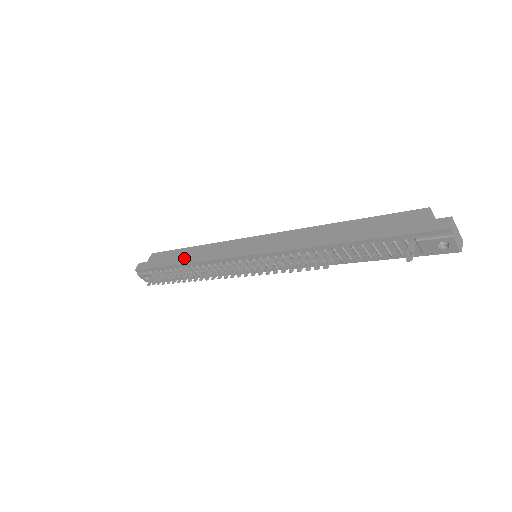
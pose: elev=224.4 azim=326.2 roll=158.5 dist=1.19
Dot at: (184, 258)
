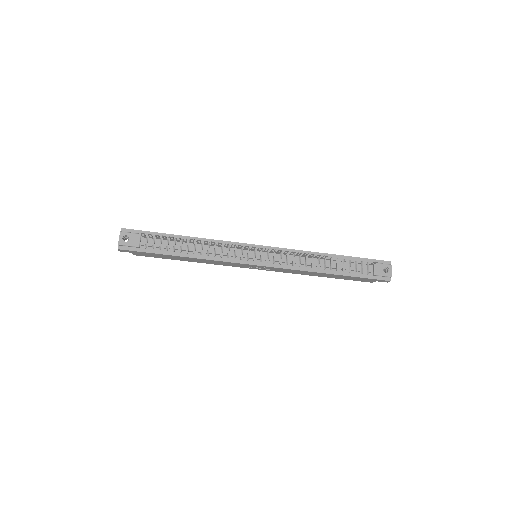
Dot at: occluded
